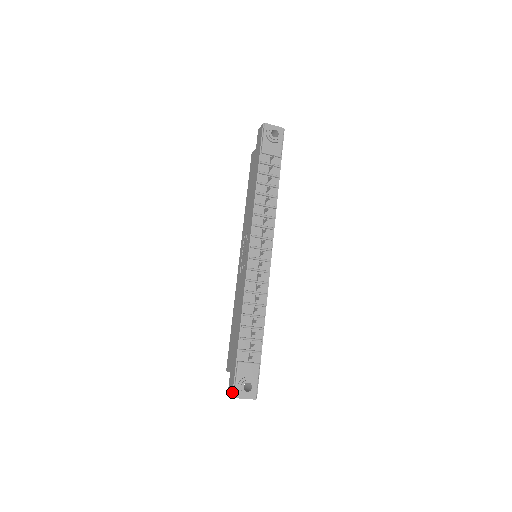
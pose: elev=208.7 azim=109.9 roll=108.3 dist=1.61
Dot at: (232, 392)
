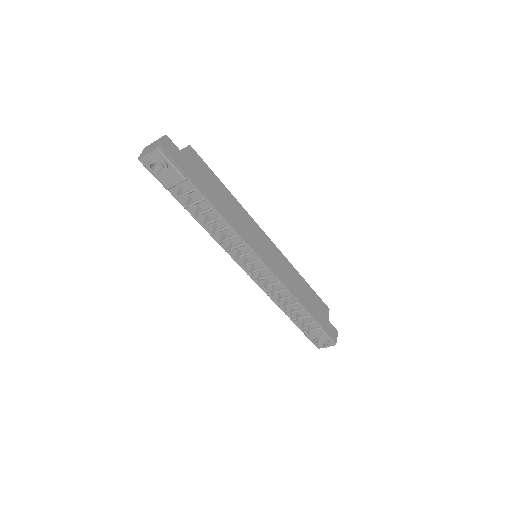
Dot at: occluded
